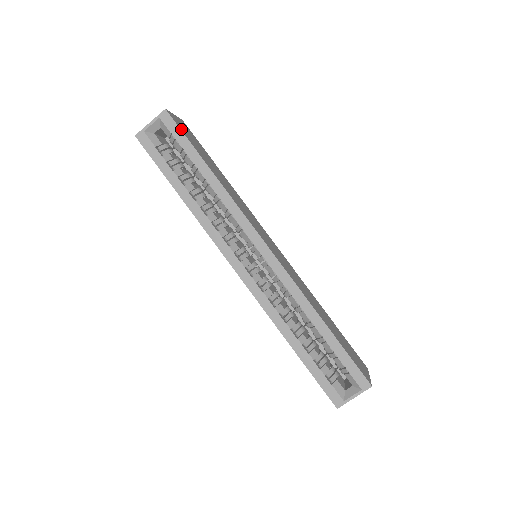
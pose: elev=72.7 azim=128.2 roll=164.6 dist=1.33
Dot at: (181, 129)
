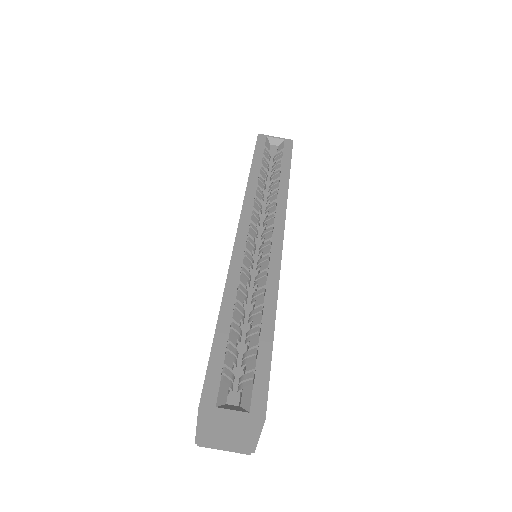
Dot at: occluded
